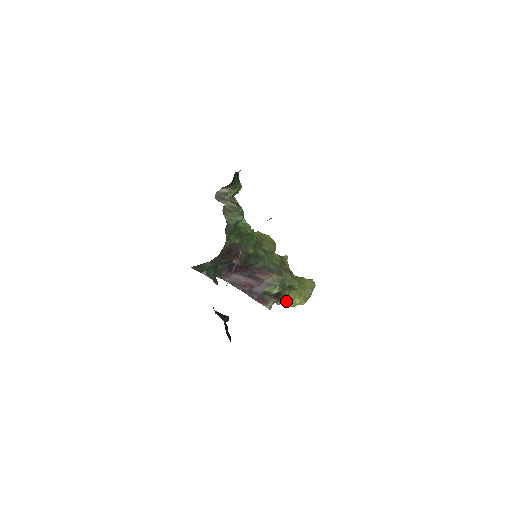
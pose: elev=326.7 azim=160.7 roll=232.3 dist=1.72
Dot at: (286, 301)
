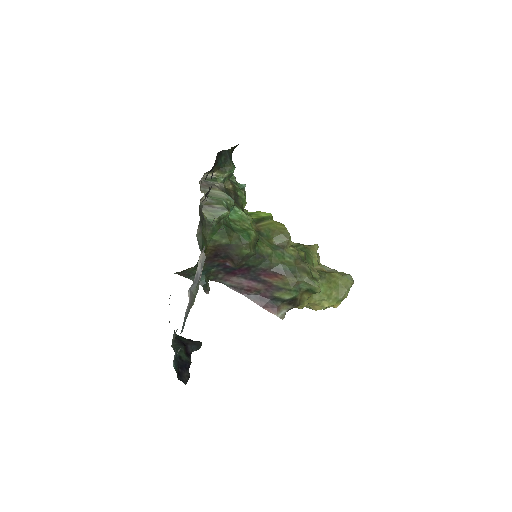
Dot at: (311, 304)
